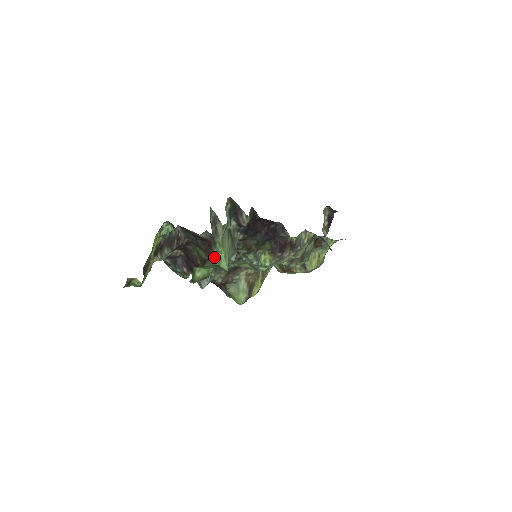
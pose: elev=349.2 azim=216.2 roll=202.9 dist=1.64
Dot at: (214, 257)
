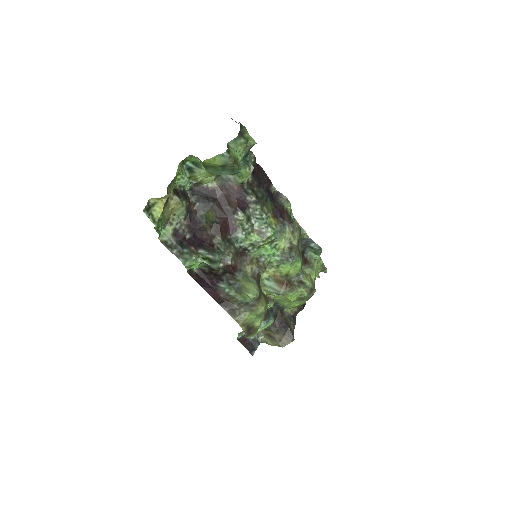
Dot at: (243, 134)
